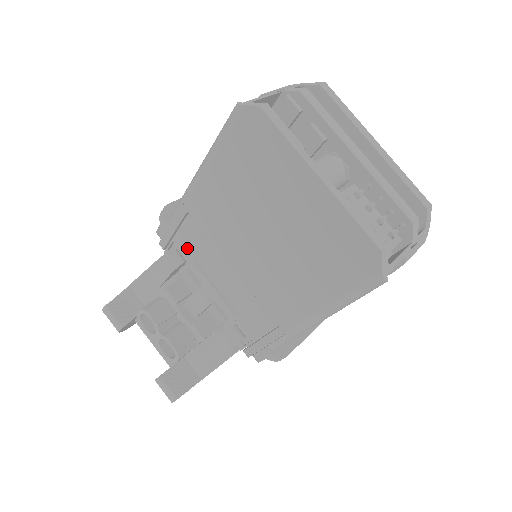
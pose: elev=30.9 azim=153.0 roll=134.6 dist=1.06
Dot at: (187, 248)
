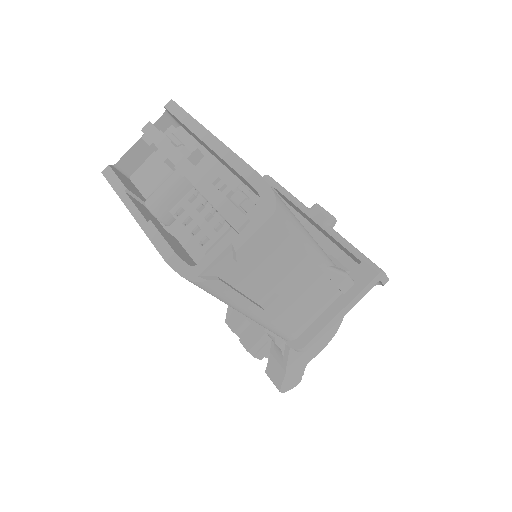
Dot at: occluded
